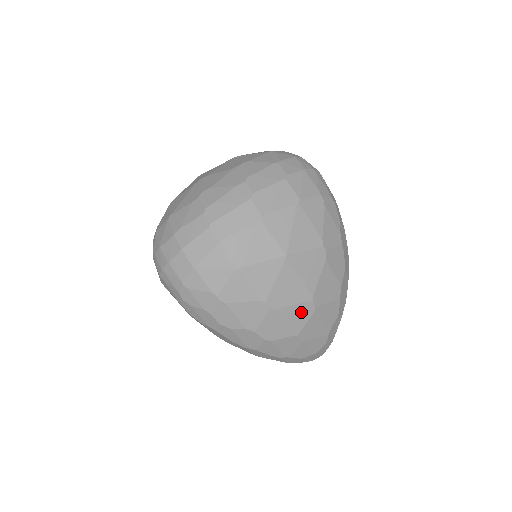
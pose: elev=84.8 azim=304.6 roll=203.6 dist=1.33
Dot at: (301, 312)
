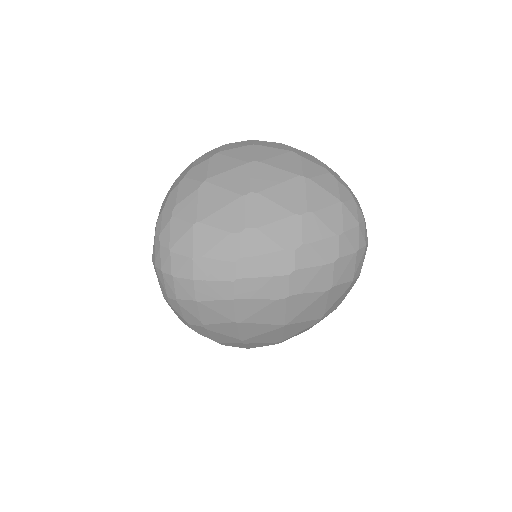
Dot at: (265, 344)
